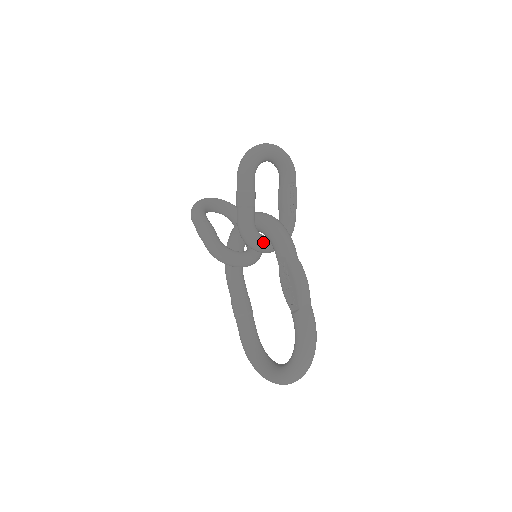
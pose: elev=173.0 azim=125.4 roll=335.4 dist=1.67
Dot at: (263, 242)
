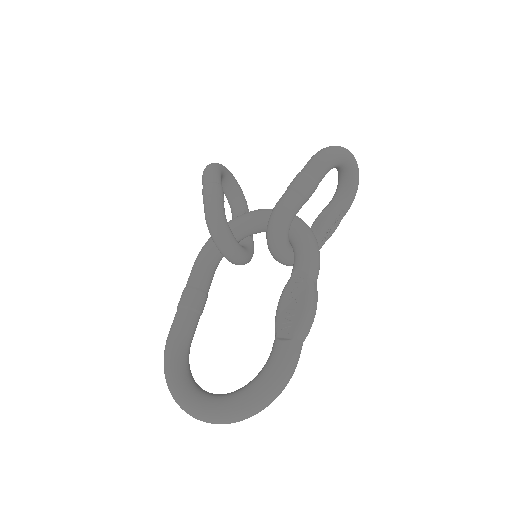
Dot at: (286, 244)
